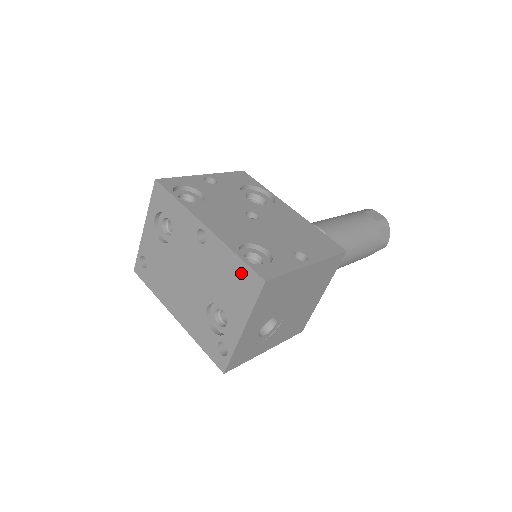
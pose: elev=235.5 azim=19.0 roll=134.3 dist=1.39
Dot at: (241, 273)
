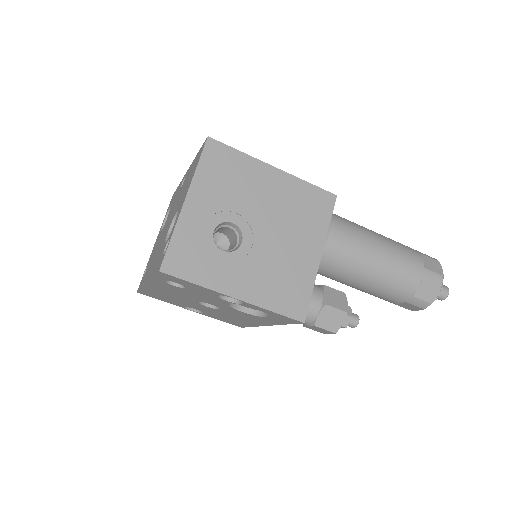
Dot at: (196, 160)
